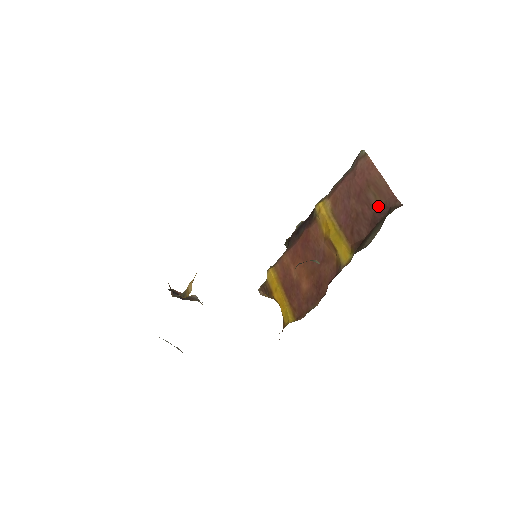
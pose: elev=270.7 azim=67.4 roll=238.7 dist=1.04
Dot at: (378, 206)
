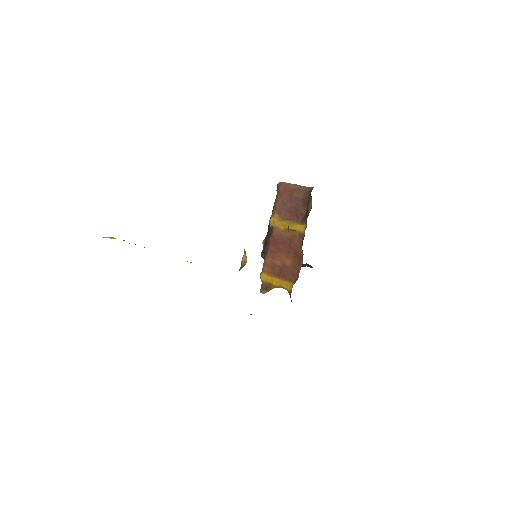
Dot at: (303, 196)
